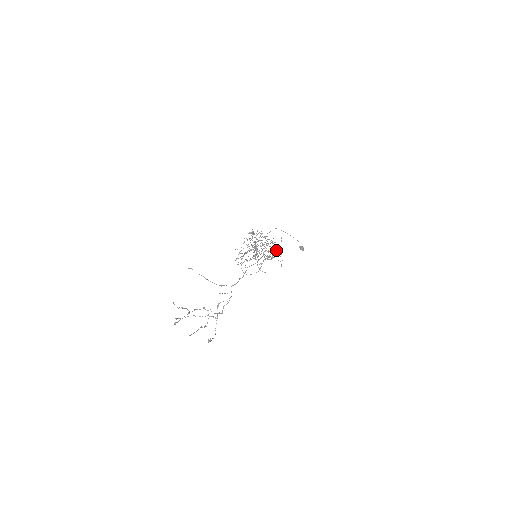
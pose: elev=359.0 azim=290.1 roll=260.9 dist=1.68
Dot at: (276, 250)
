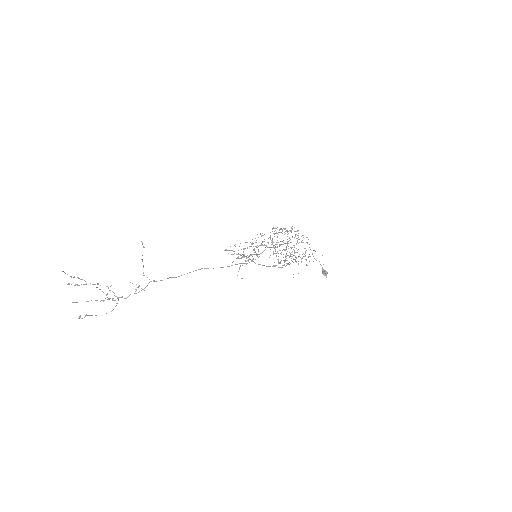
Dot at: occluded
